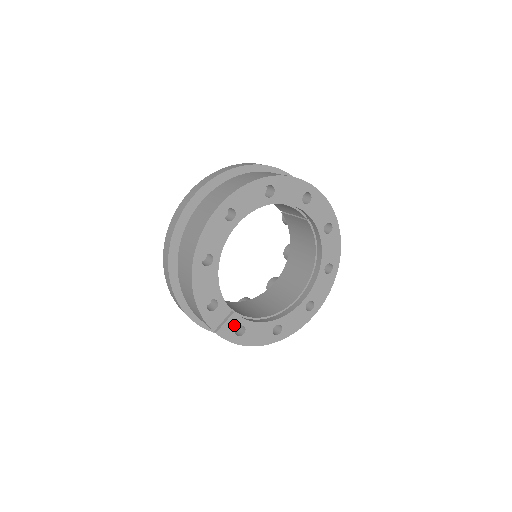
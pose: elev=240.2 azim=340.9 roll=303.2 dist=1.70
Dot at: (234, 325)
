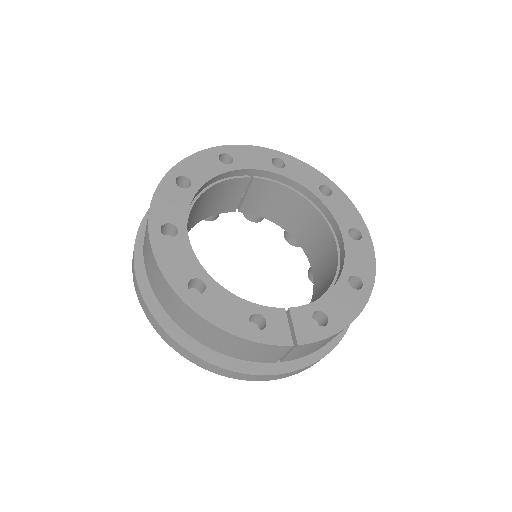
Dot at: (306, 319)
